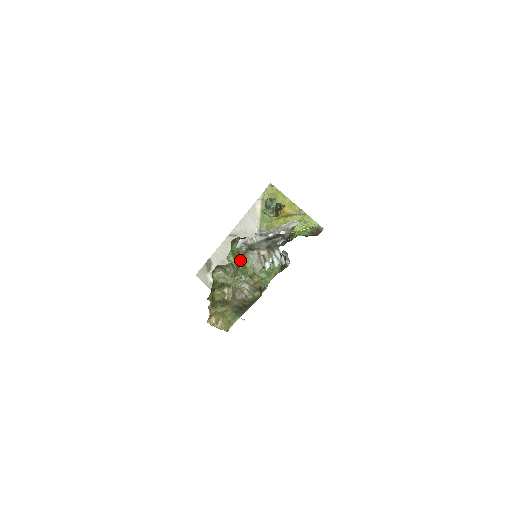
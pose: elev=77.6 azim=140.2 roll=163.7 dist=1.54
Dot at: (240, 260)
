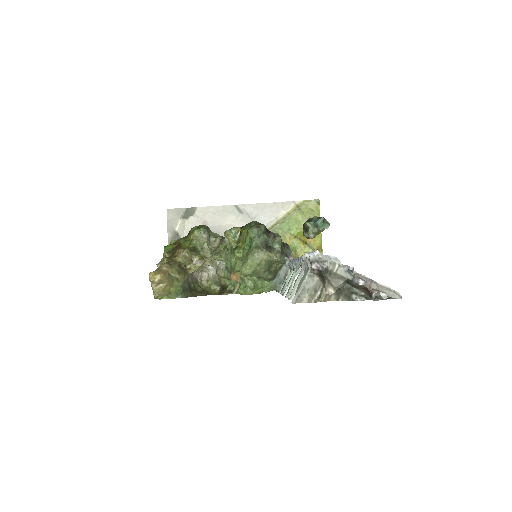
Dot at: (244, 248)
